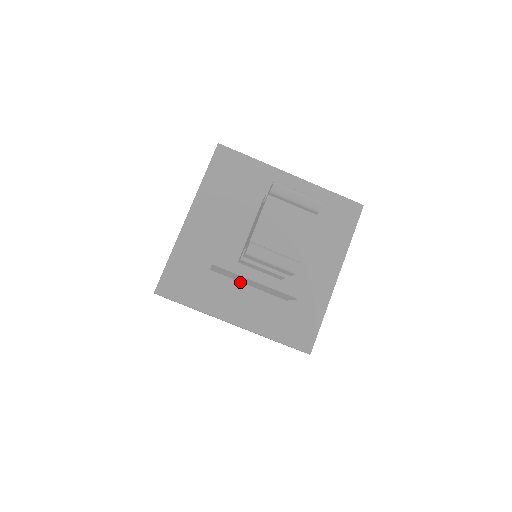
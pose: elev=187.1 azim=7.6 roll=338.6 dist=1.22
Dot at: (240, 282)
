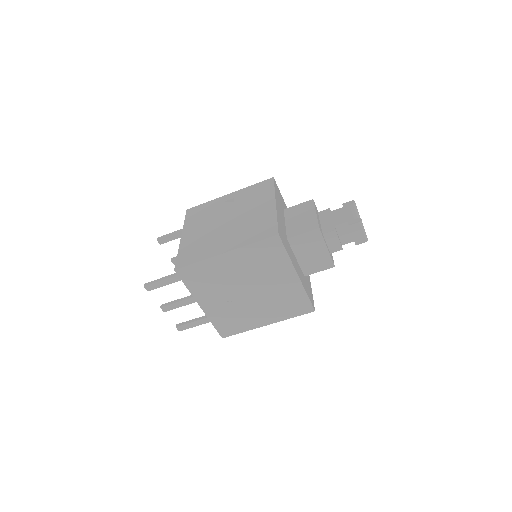
Dot at: (294, 254)
